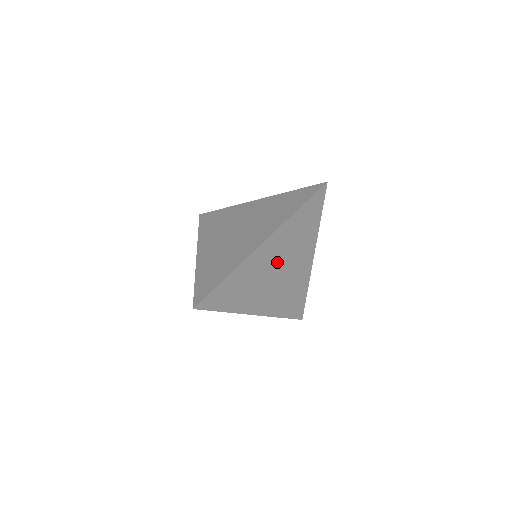
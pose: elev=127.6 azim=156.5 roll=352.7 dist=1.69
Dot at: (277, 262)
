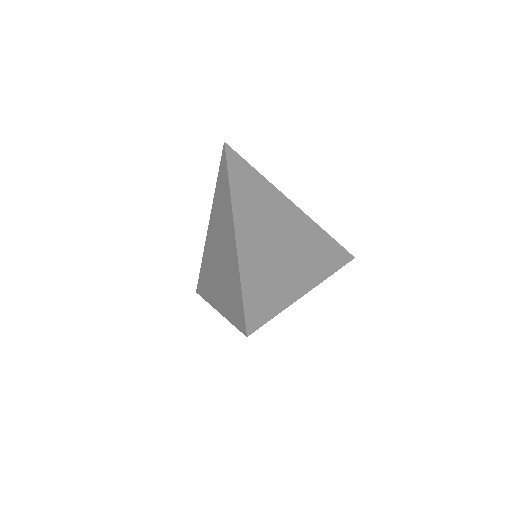
Dot at: (268, 234)
